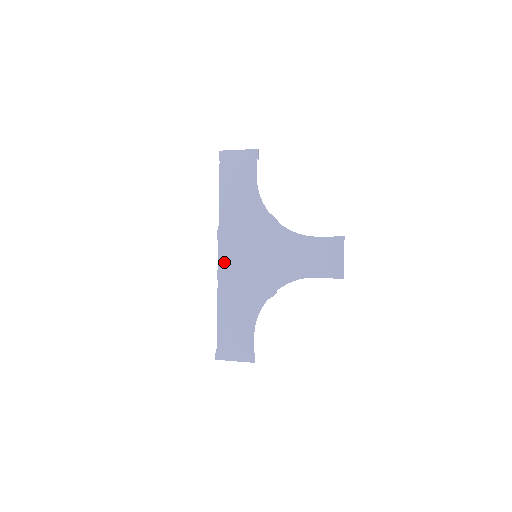
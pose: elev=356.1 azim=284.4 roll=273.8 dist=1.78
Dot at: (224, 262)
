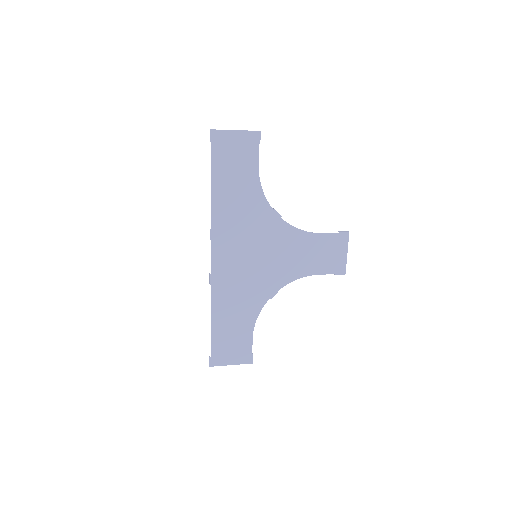
Dot at: (218, 264)
